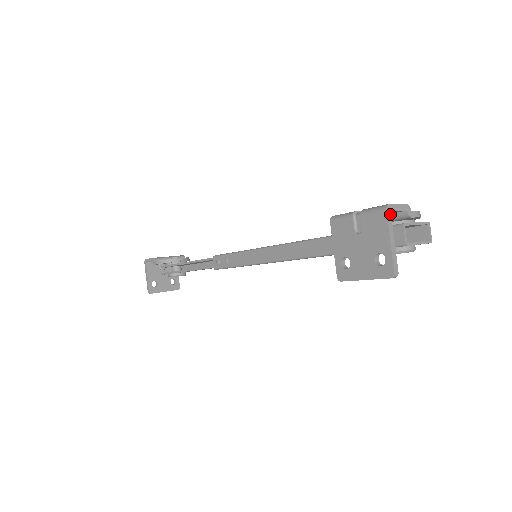
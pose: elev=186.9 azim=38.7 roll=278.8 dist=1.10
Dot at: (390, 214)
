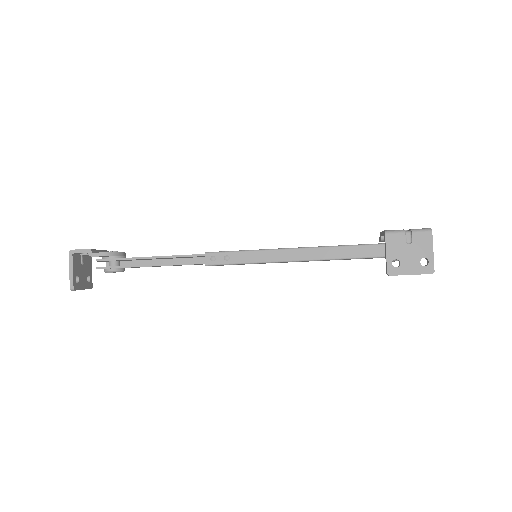
Dot at: (431, 234)
